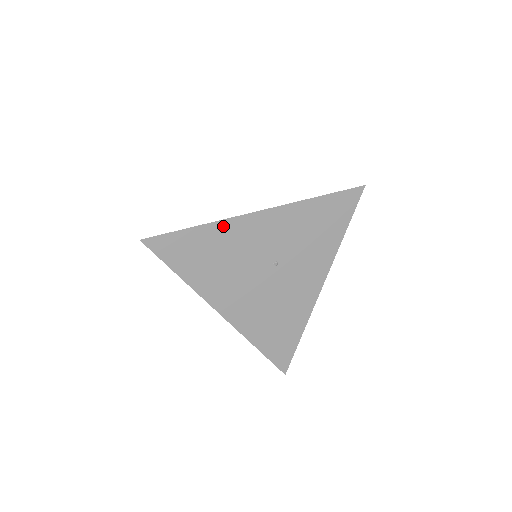
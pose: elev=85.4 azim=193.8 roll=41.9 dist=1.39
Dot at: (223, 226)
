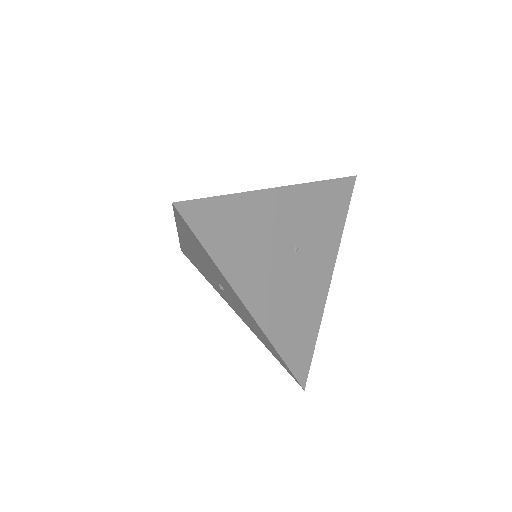
Dot at: (252, 198)
